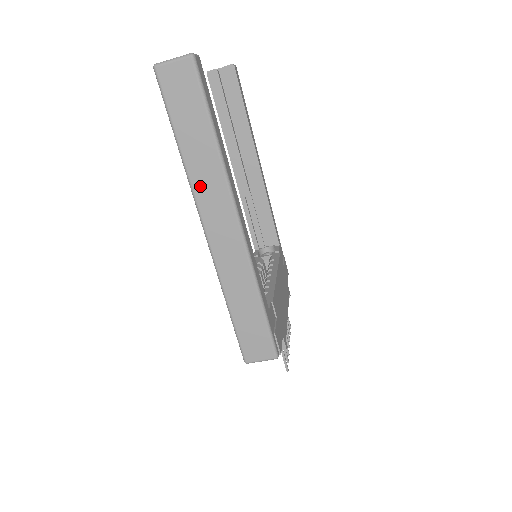
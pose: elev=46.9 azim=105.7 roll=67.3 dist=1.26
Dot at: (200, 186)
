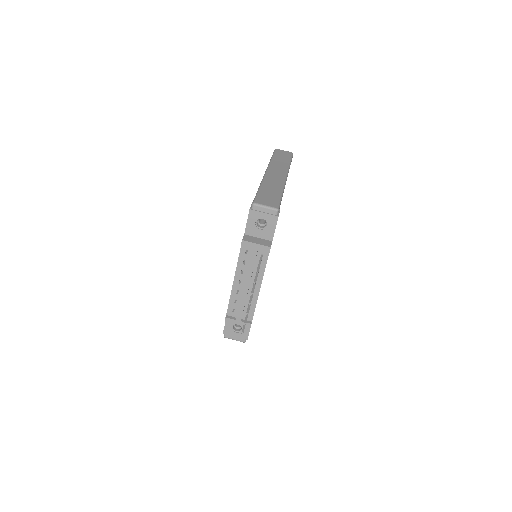
Dot at: (274, 165)
